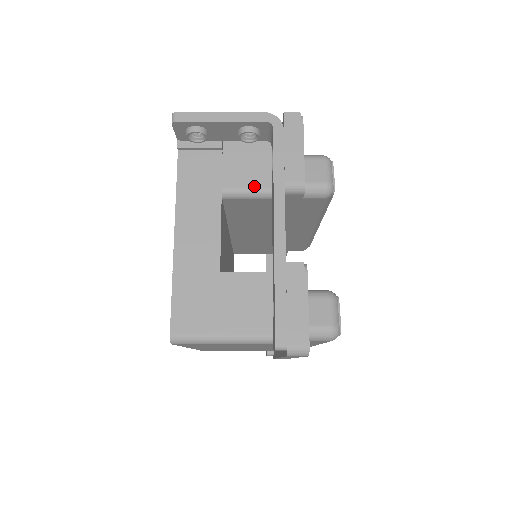
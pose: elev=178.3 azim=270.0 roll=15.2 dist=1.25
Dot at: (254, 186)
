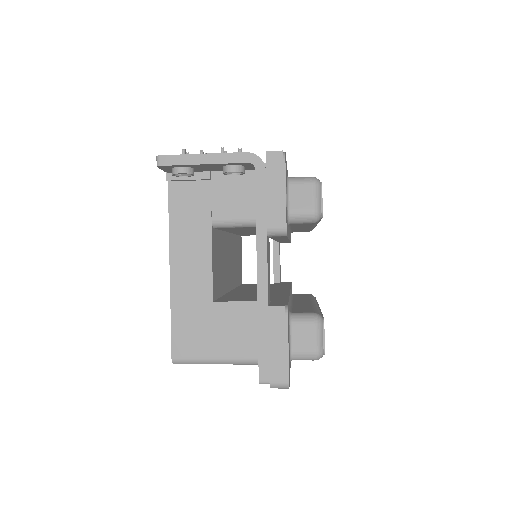
Dot at: (242, 217)
